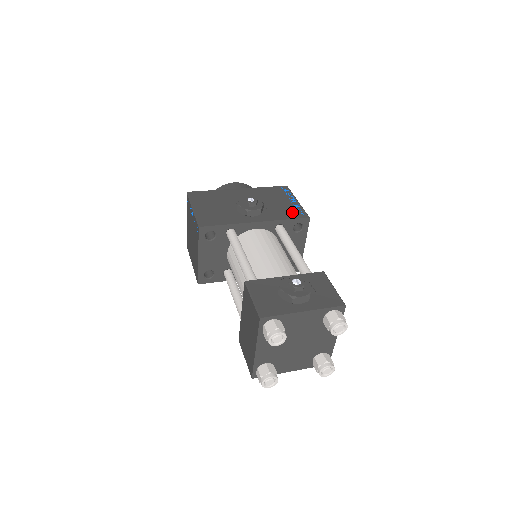
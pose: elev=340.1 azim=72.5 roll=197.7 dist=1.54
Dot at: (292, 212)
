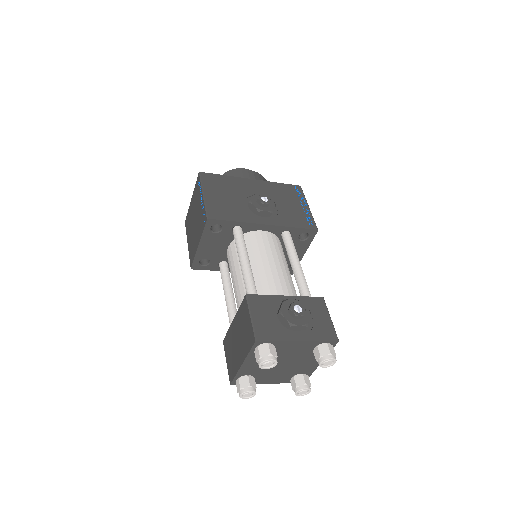
Dot at: (302, 220)
